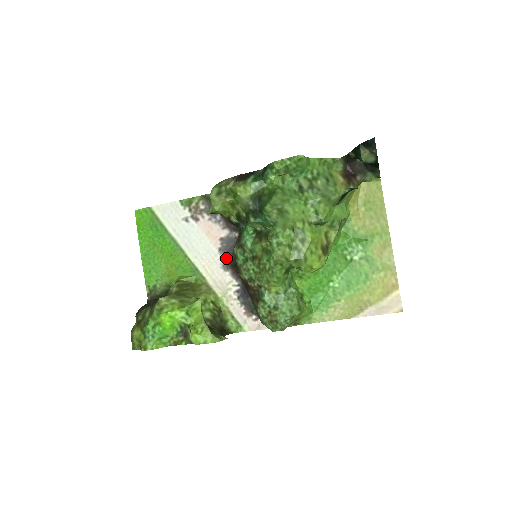
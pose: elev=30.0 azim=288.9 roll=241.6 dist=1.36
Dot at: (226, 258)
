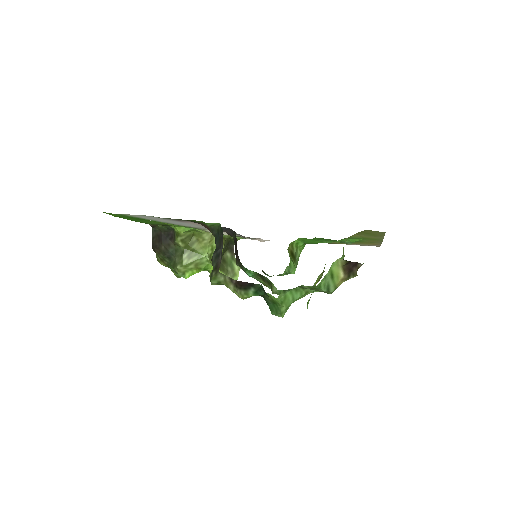
Dot at: occluded
